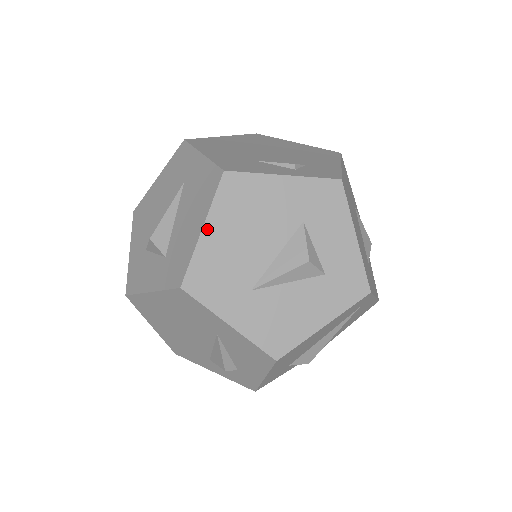
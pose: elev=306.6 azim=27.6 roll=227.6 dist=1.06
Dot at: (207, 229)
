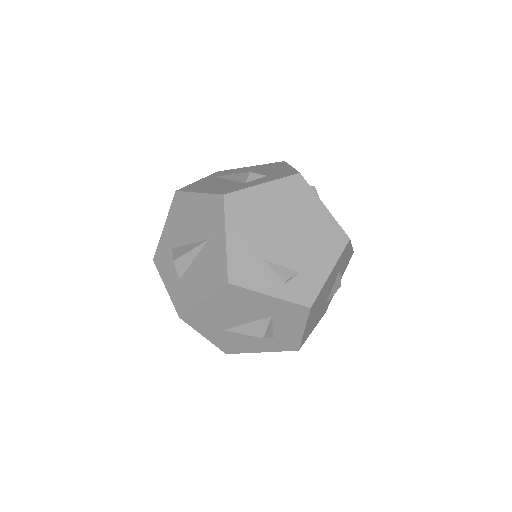
Dot at: (205, 302)
